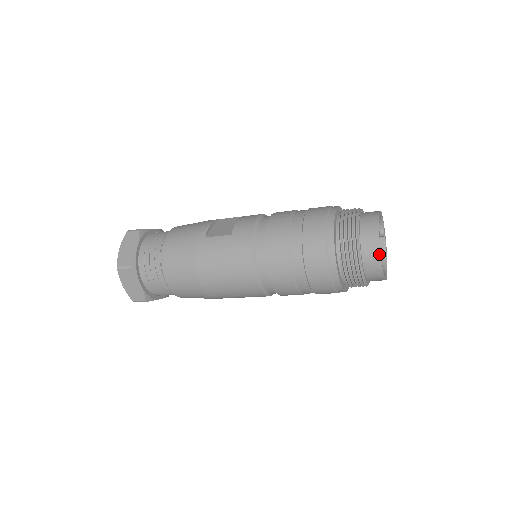
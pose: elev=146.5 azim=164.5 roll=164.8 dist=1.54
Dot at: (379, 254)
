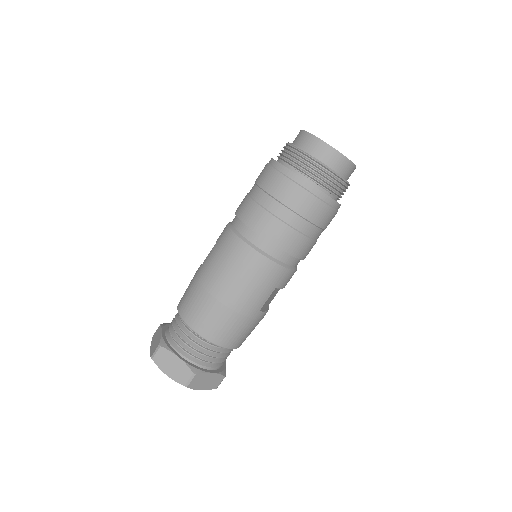
Dot at: (315, 138)
